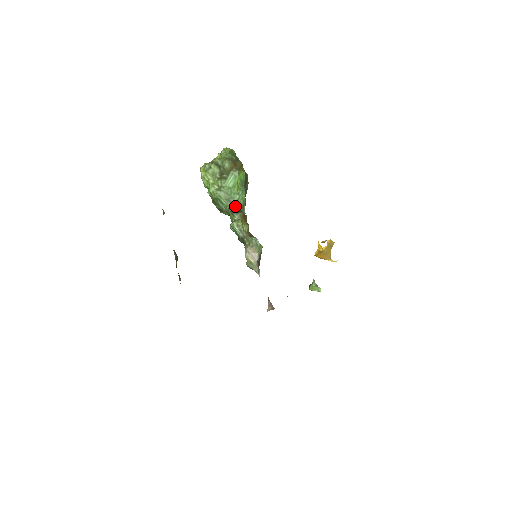
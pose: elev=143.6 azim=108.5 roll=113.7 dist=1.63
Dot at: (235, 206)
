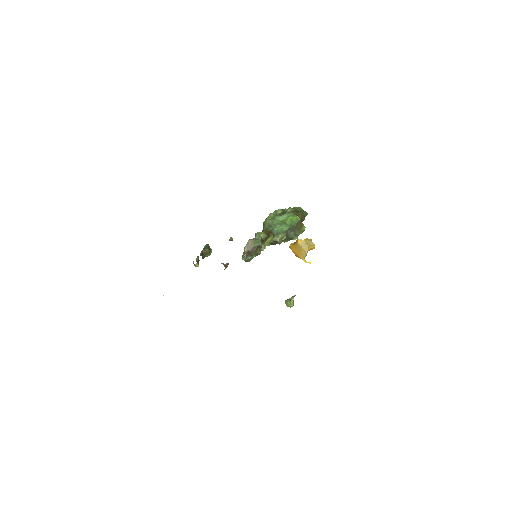
Dot at: (271, 229)
